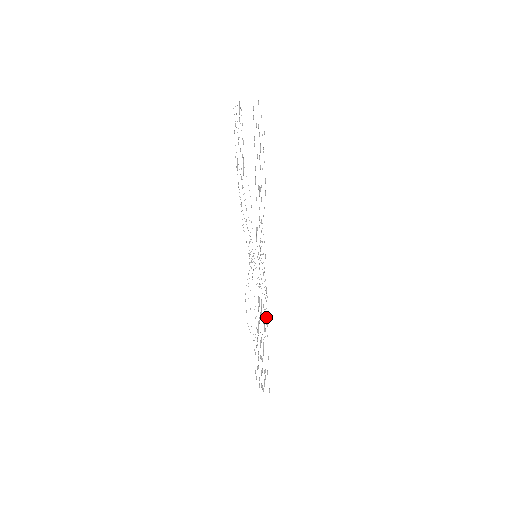
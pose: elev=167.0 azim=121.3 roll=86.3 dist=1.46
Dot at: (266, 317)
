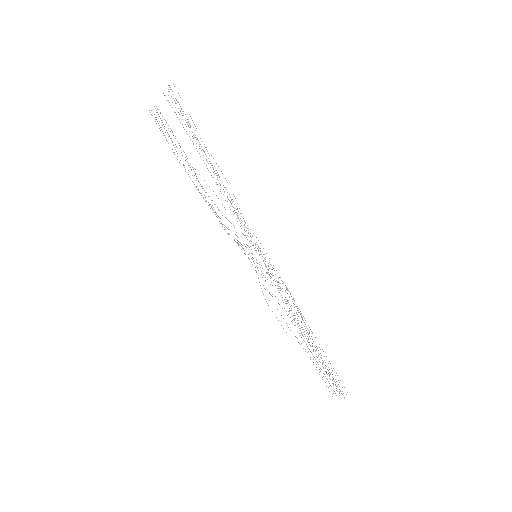
Dot at: occluded
